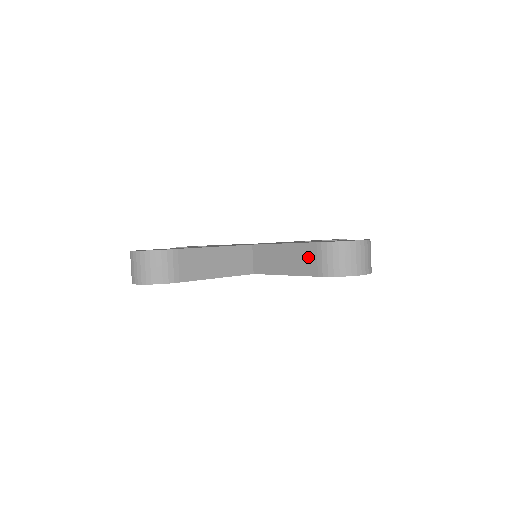
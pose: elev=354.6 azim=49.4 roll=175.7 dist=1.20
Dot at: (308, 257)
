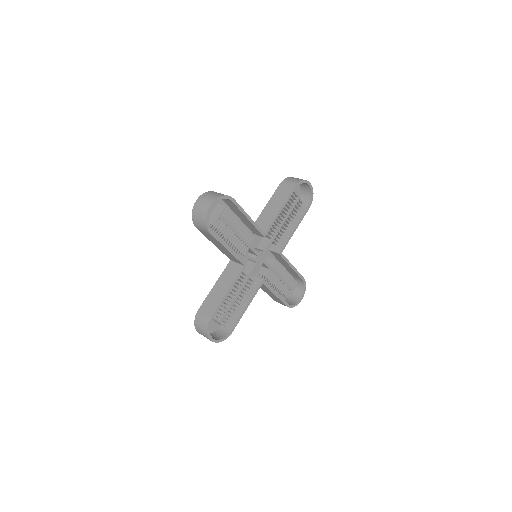
Dot at: (282, 190)
